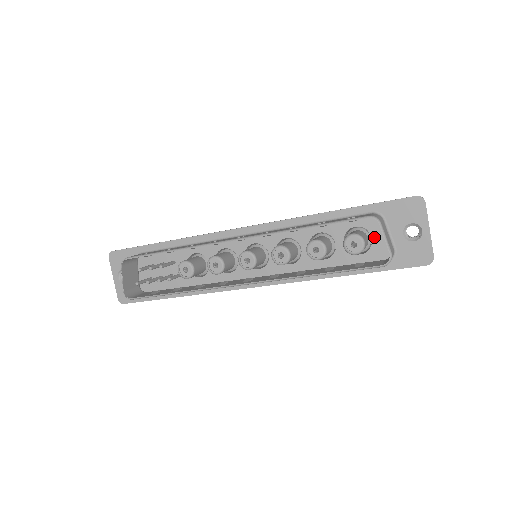
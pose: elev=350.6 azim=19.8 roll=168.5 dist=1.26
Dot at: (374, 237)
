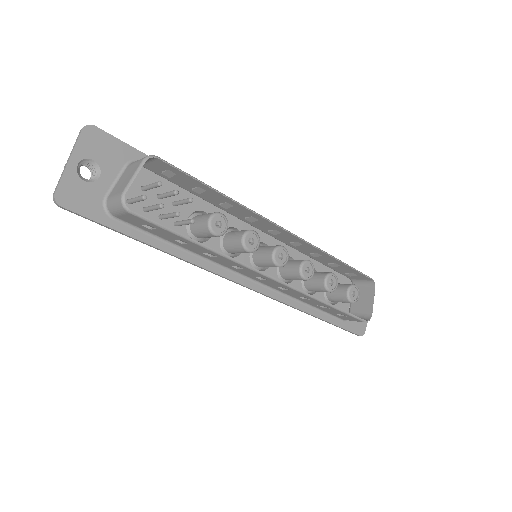
Dot at: occluded
